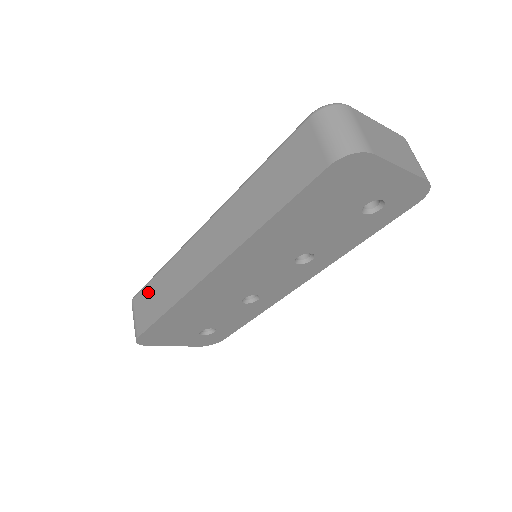
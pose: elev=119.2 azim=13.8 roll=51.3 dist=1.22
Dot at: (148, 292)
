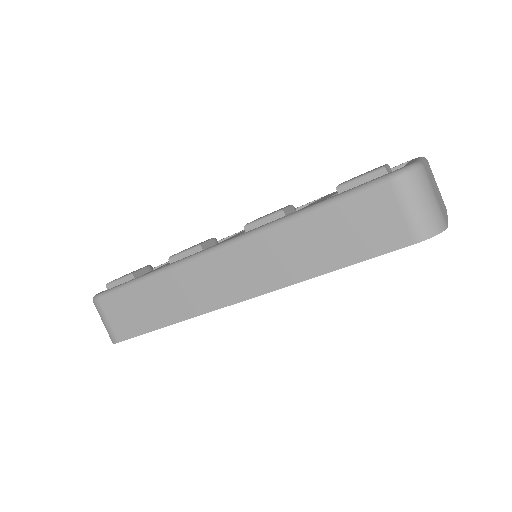
Dot at: (128, 298)
